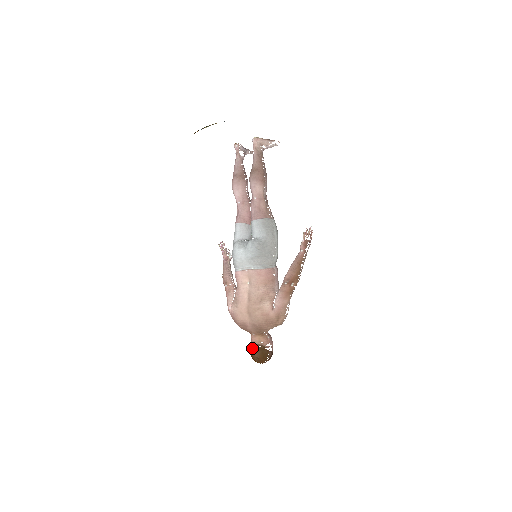
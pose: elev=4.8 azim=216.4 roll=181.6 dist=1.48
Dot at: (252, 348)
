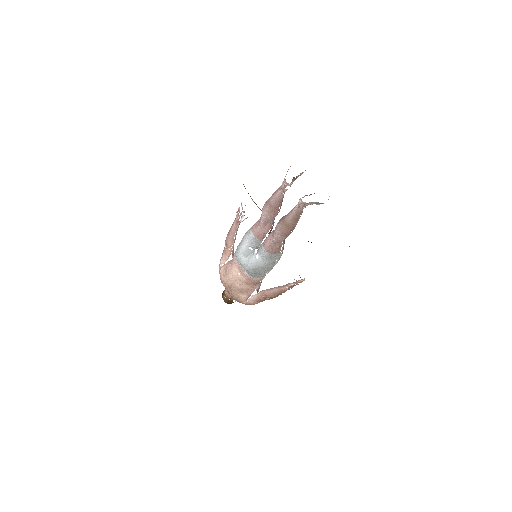
Dot at: (224, 296)
